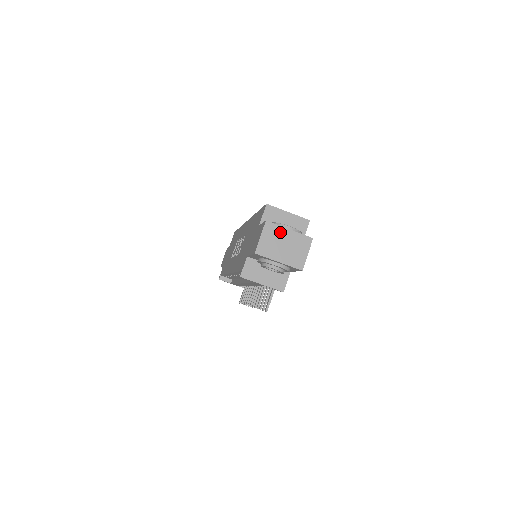
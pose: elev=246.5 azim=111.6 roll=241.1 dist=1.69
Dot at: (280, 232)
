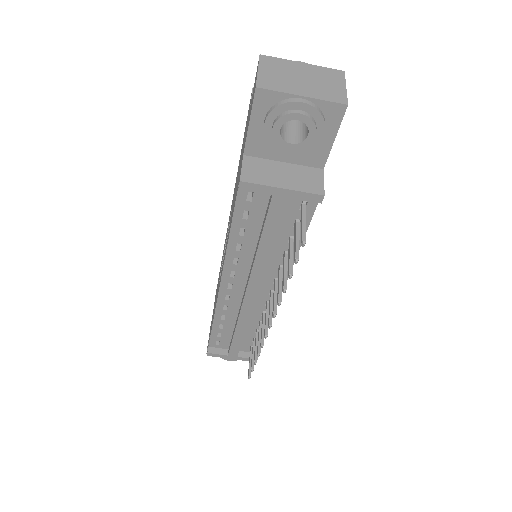
Dot at: (288, 65)
